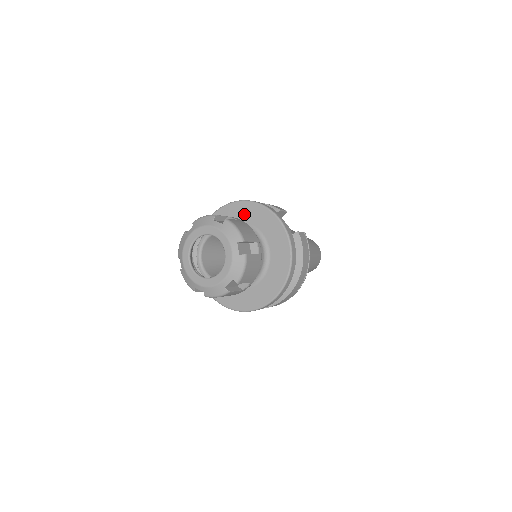
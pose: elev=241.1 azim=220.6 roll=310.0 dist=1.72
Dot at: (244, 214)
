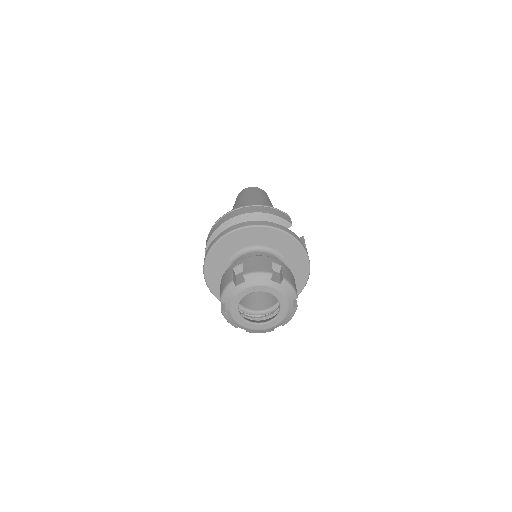
Dot at: (268, 239)
